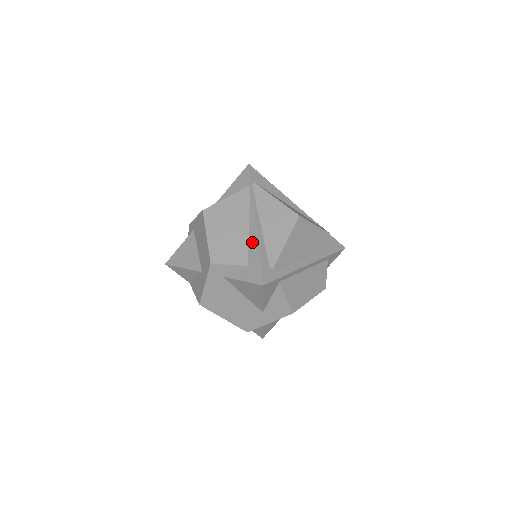
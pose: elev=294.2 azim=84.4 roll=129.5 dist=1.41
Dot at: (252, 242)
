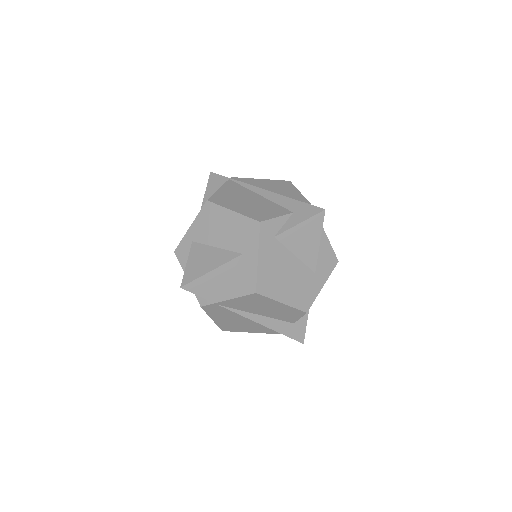
Dot at: (278, 199)
